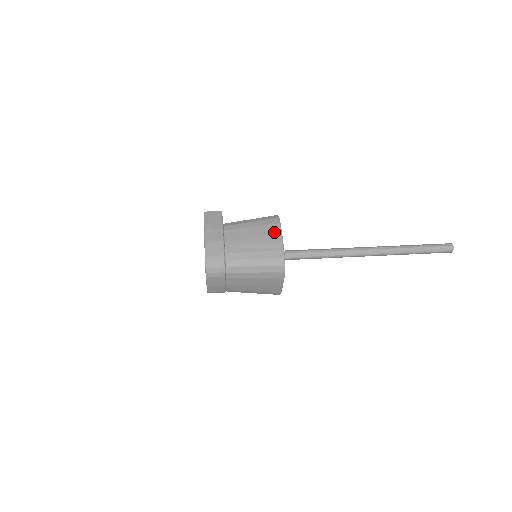
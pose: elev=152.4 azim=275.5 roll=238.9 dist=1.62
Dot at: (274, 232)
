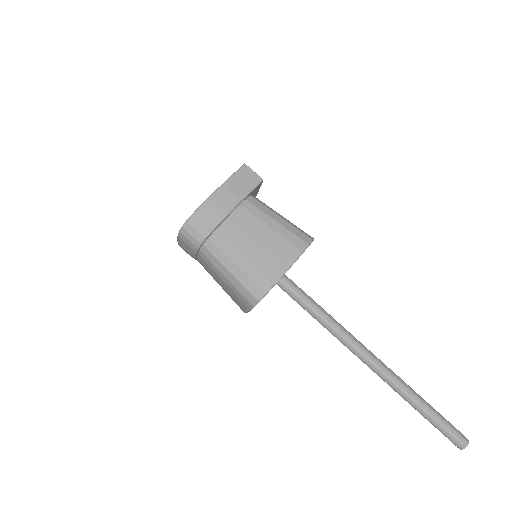
Dot at: (285, 256)
